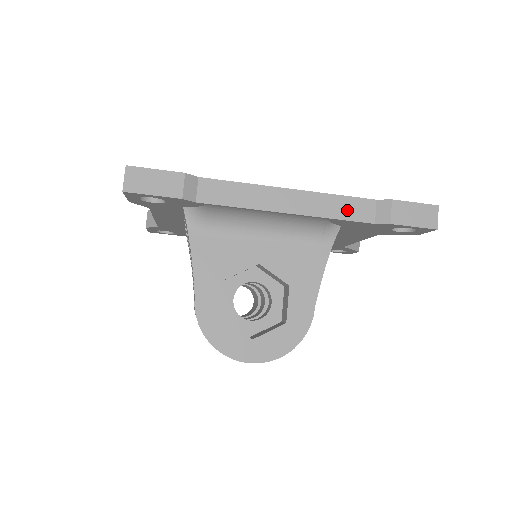
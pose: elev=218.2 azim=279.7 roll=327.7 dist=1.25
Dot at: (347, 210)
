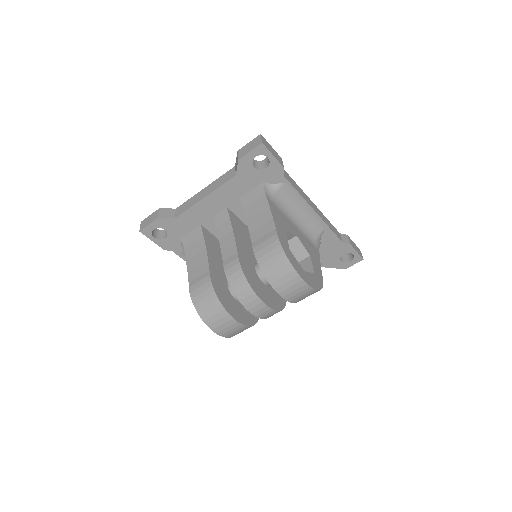
Dot at: (333, 229)
